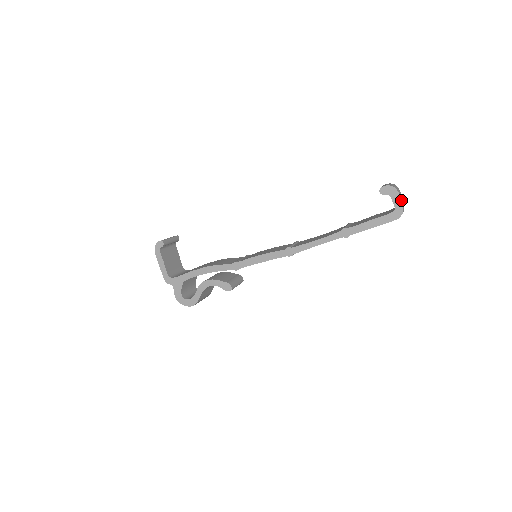
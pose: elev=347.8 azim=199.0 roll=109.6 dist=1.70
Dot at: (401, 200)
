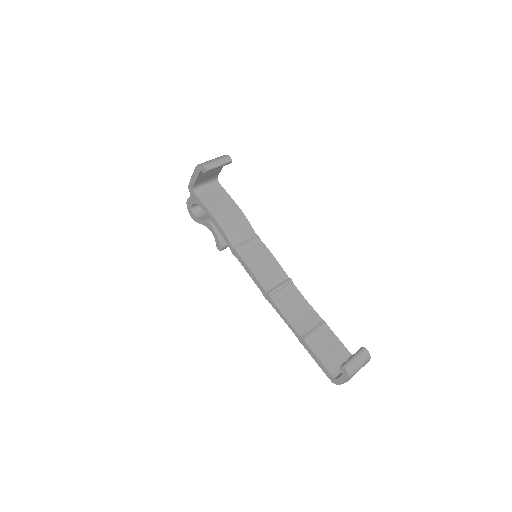
Dot at: (345, 382)
